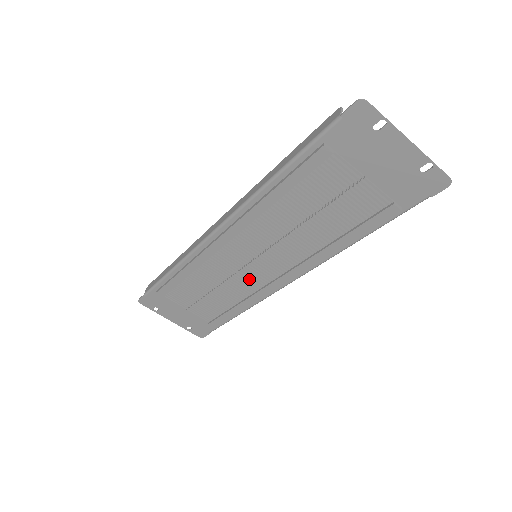
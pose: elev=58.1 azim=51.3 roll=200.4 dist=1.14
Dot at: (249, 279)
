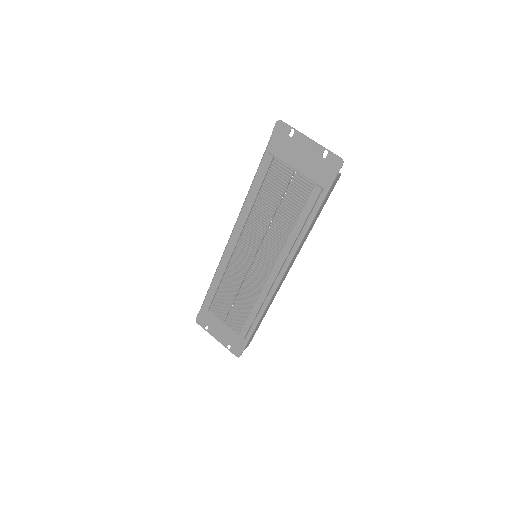
Dot at: (255, 279)
